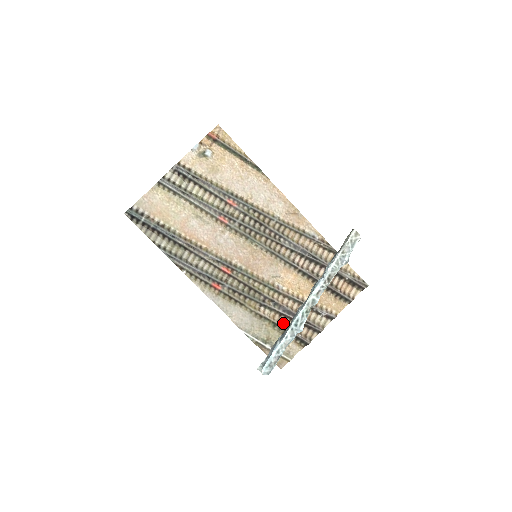
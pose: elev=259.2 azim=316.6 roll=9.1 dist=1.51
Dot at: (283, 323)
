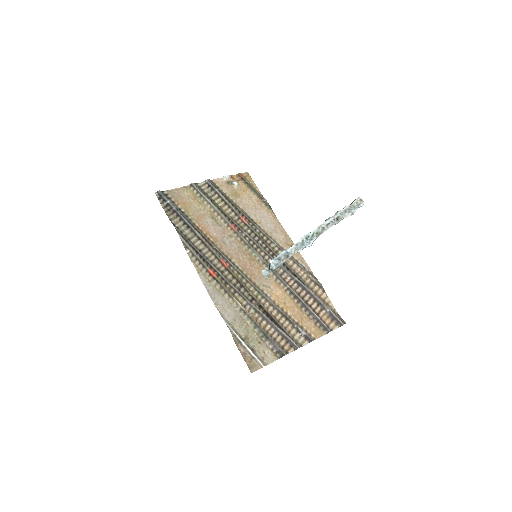
Dot at: (264, 327)
